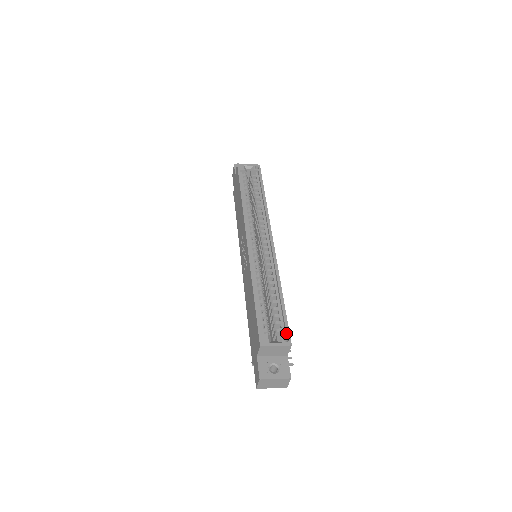
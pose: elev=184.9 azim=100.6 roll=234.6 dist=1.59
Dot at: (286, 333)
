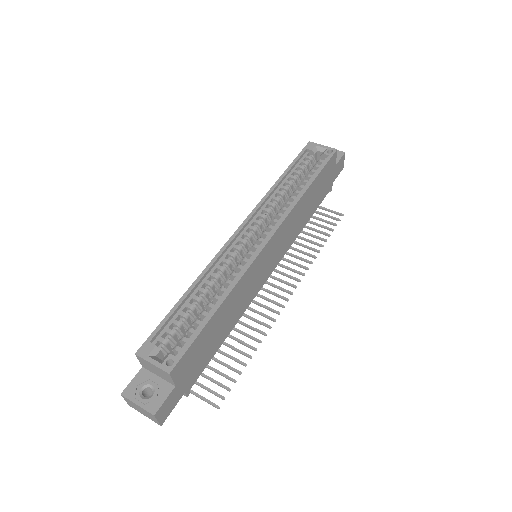
Dot at: (177, 355)
